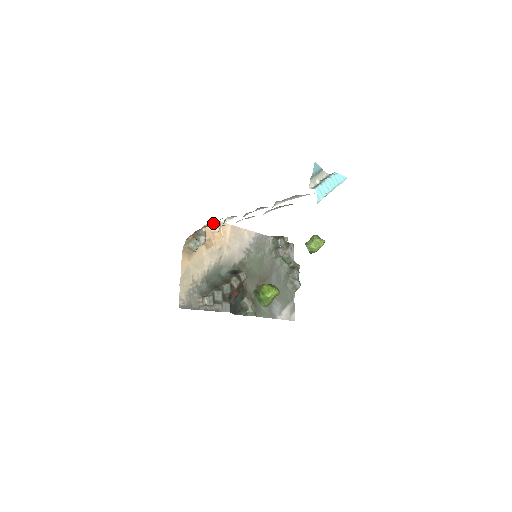
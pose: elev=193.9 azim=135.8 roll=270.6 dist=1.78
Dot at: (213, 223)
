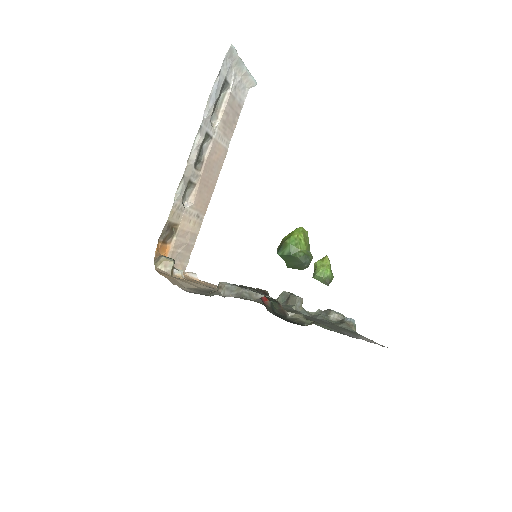
Dot at: (185, 272)
